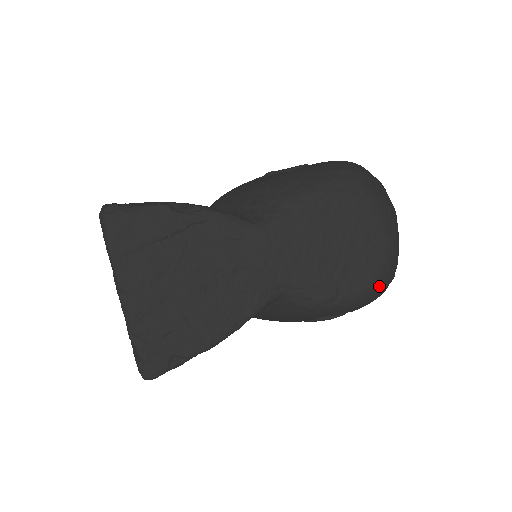
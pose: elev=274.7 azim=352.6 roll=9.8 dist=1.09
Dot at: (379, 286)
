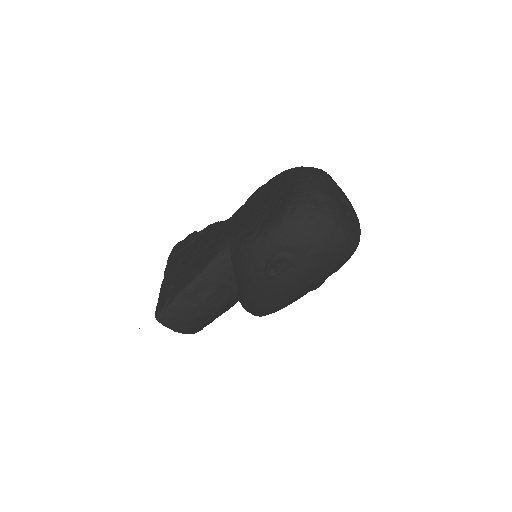
Dot at: (289, 214)
